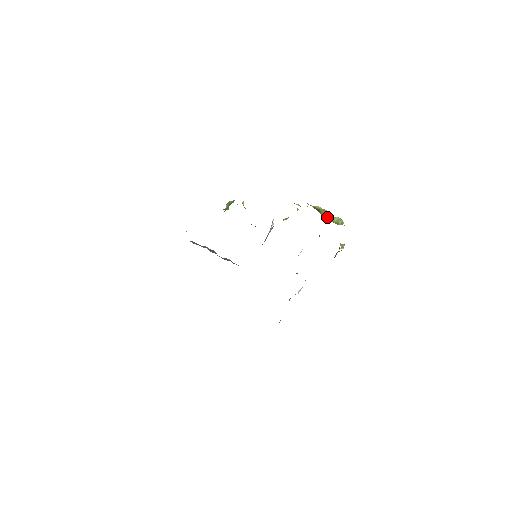
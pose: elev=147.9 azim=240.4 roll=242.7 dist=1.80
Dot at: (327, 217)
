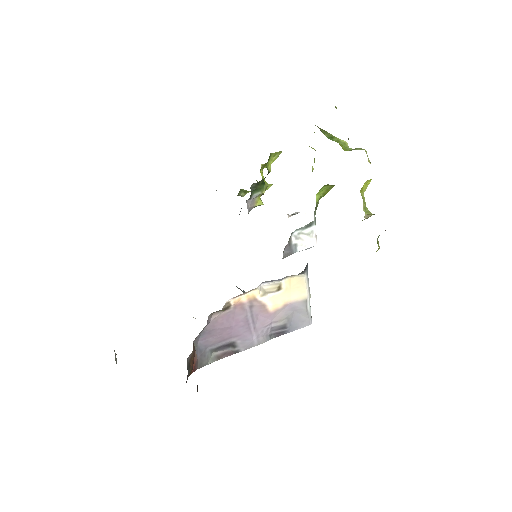
Dot at: (335, 141)
